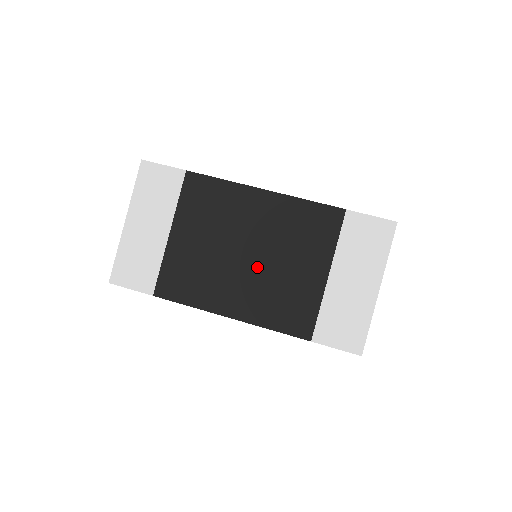
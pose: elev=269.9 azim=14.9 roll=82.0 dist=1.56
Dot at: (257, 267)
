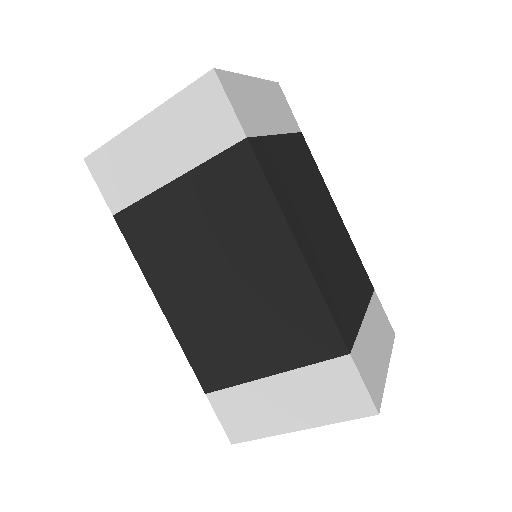
Dot at: (221, 300)
